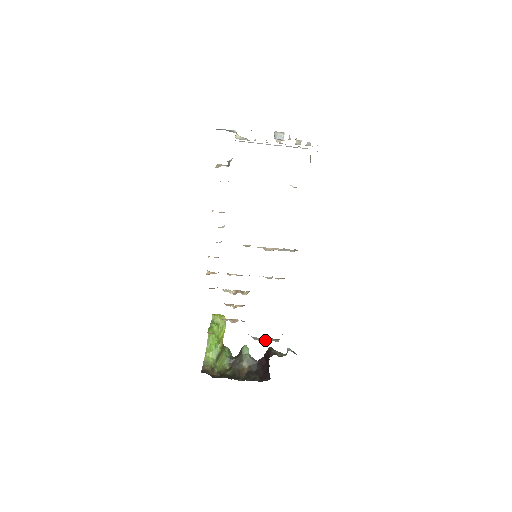
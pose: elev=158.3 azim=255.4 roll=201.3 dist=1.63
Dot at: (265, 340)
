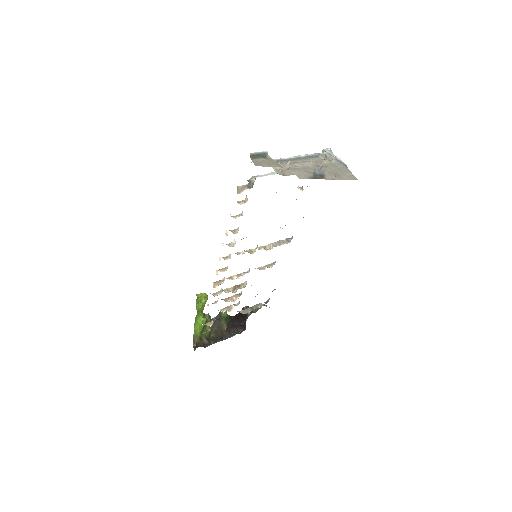
Dot at: (250, 310)
